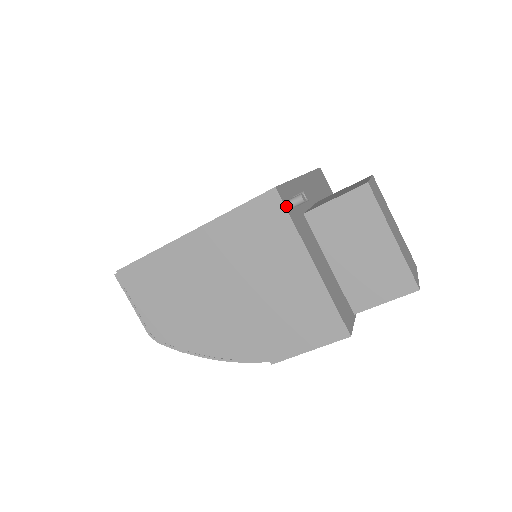
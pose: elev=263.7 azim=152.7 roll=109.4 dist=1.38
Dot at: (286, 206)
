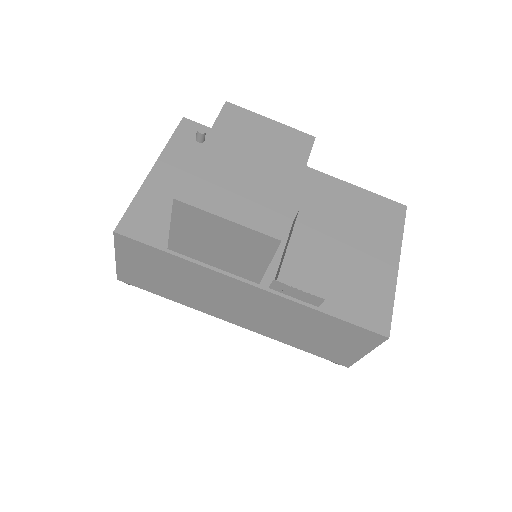
Dot at: (179, 130)
